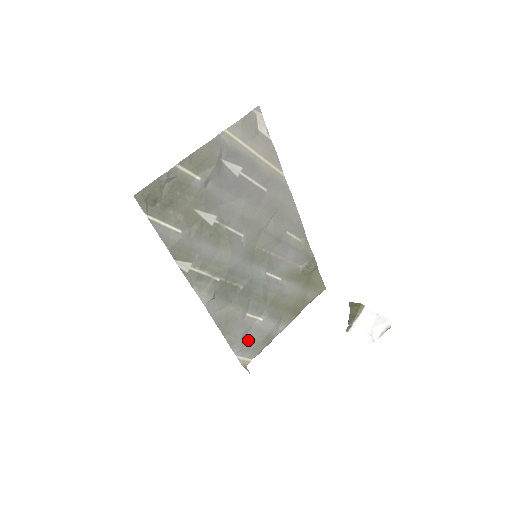
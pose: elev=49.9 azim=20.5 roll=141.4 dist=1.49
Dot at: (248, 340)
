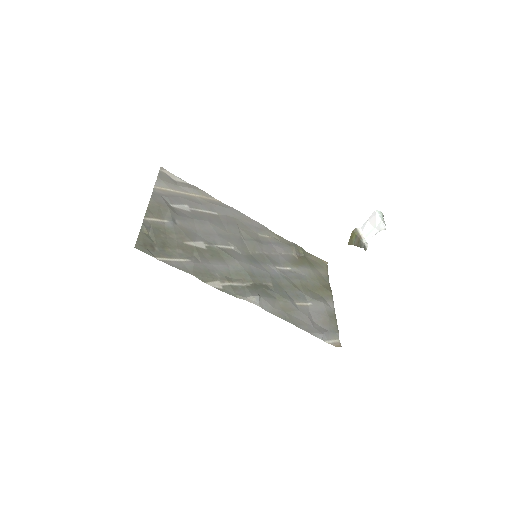
Dot at: (319, 325)
